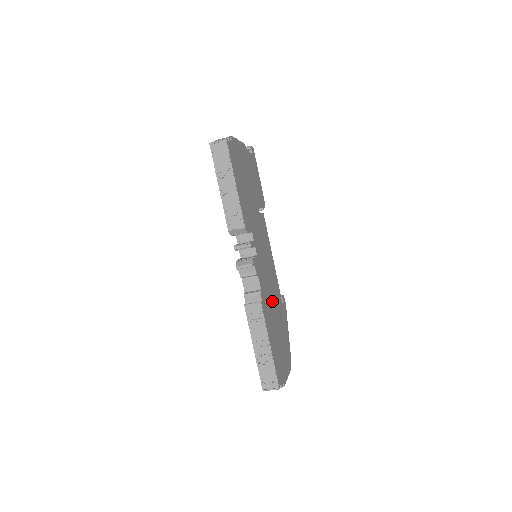
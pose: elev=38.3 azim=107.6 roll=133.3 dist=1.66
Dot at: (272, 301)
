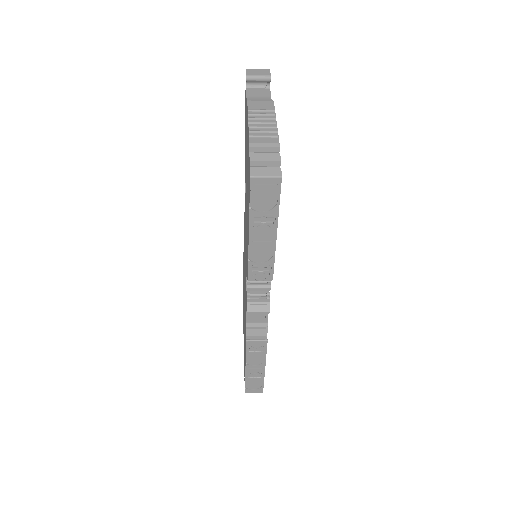
Dot at: occluded
